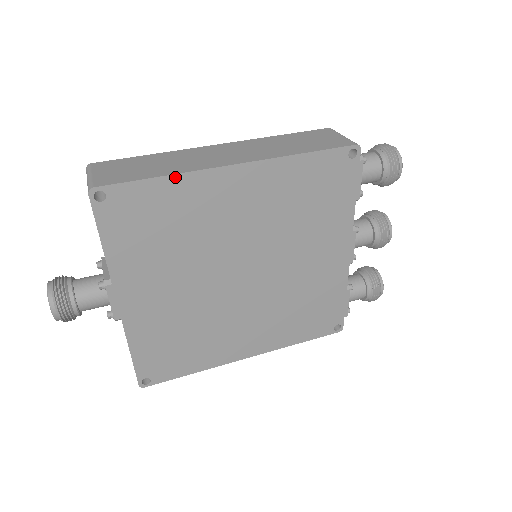
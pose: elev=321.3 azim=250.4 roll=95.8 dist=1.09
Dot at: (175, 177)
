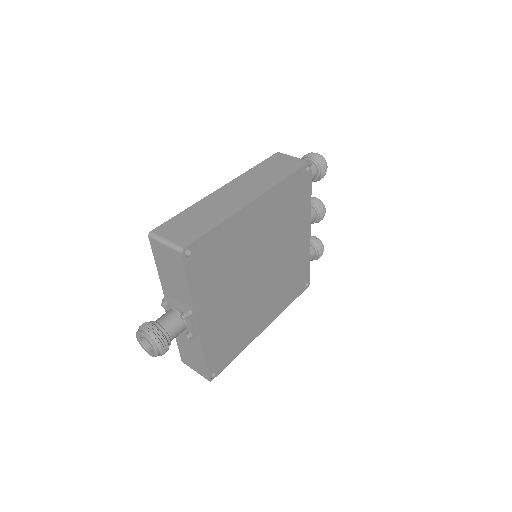
Dot at: (225, 222)
